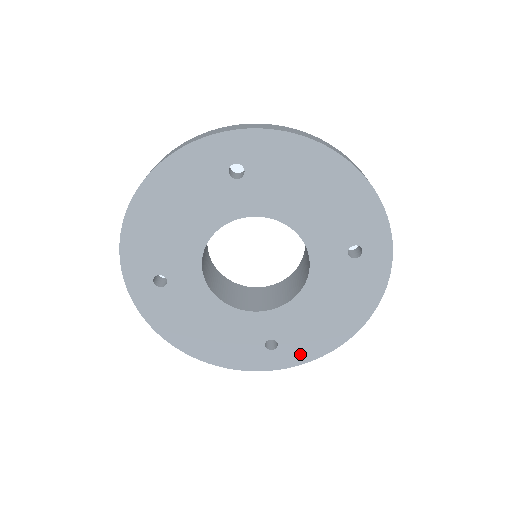
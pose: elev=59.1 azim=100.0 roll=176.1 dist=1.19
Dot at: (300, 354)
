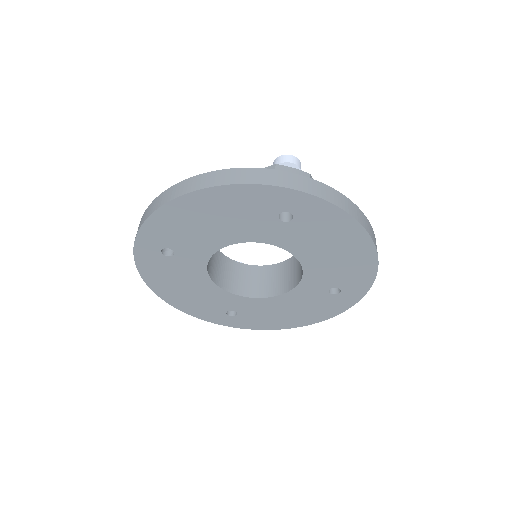
Dot at: (249, 324)
